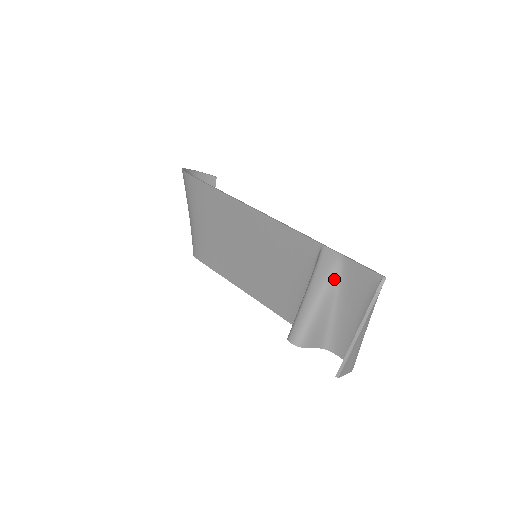
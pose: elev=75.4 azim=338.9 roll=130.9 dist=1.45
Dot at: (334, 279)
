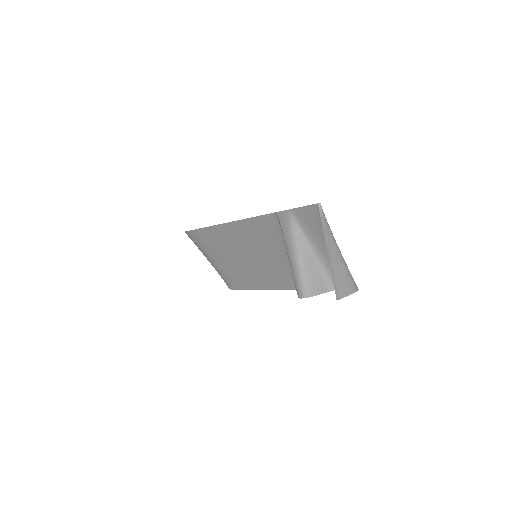
Dot at: (297, 231)
